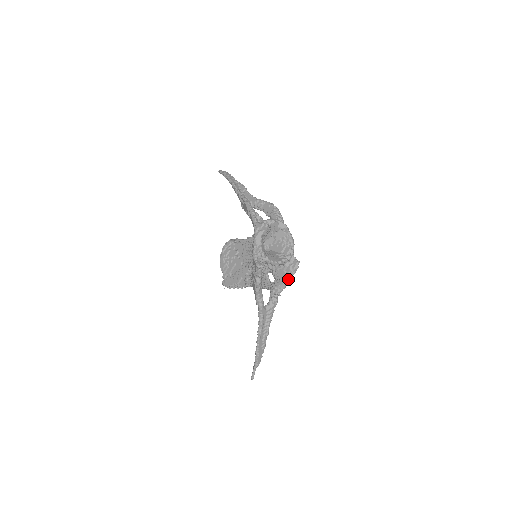
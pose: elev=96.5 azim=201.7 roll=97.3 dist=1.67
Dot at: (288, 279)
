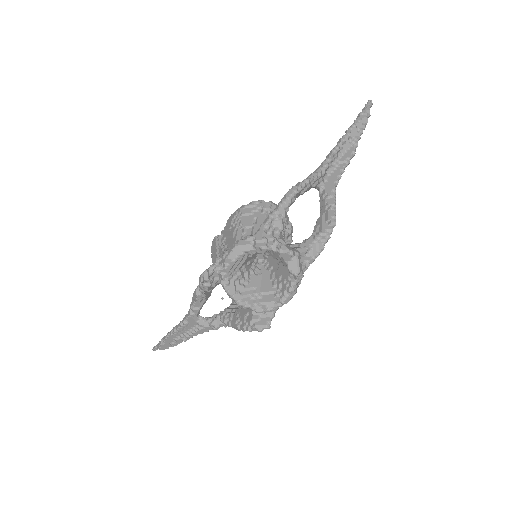
Dot at: (241, 326)
